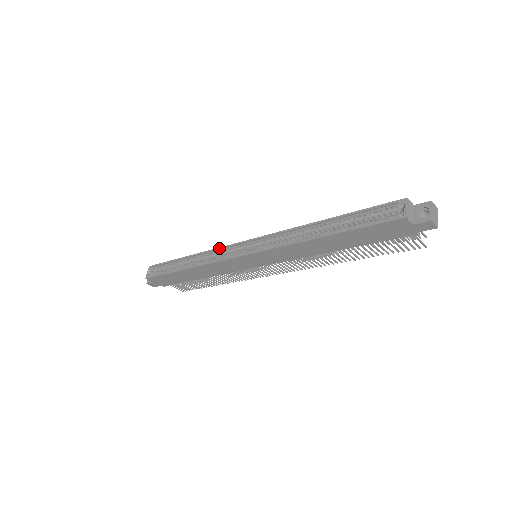
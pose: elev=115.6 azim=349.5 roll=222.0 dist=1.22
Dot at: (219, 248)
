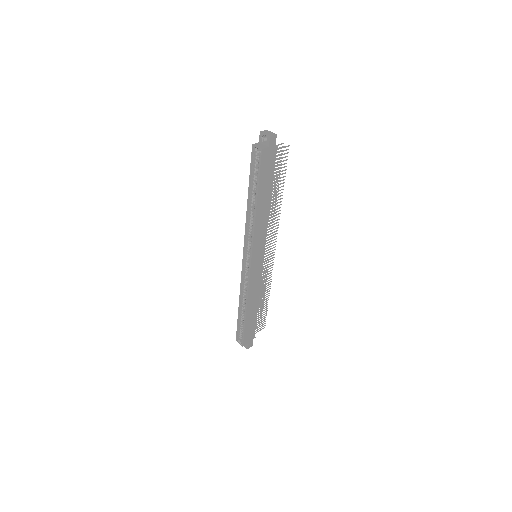
Dot at: (241, 279)
